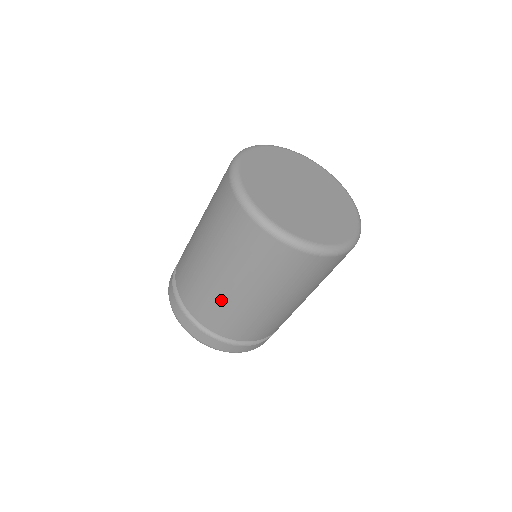
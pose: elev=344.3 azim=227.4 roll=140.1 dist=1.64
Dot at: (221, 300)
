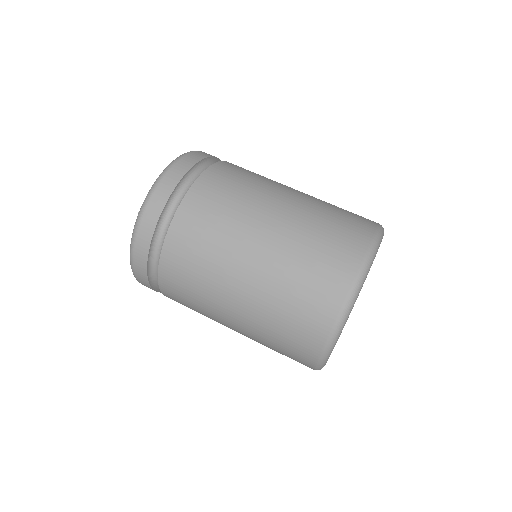
Dot at: occluded
